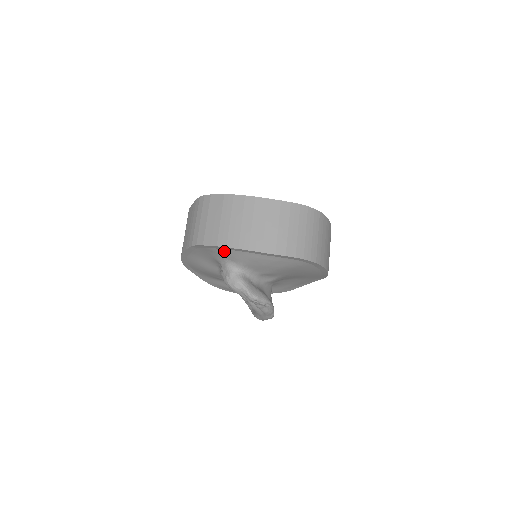
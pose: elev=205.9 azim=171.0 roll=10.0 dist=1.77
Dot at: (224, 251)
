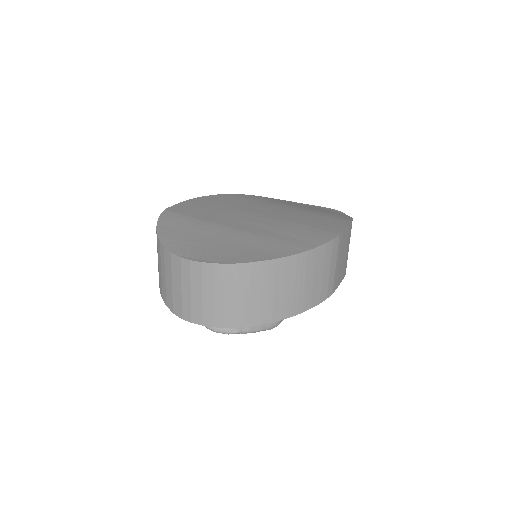
Dot at: occluded
